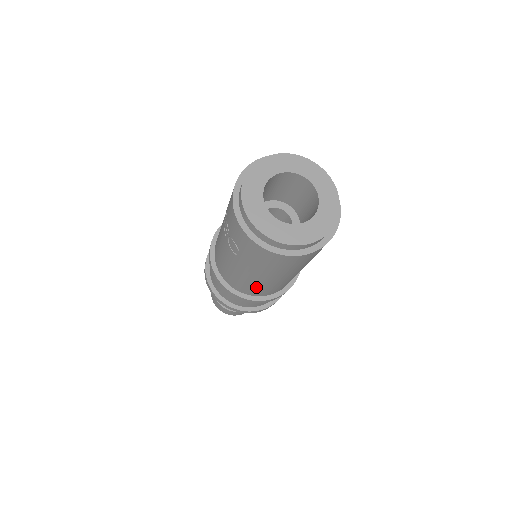
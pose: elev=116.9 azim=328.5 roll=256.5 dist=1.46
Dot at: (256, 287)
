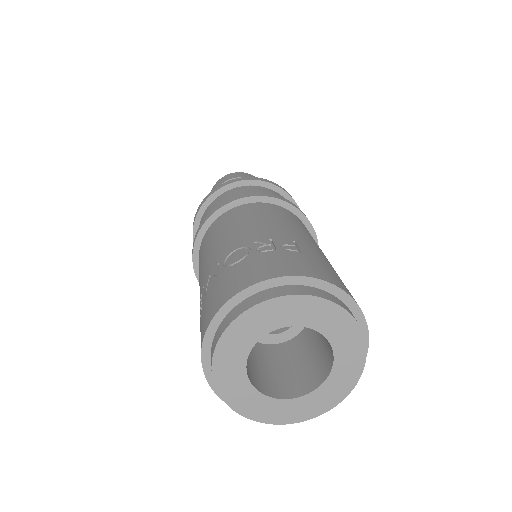
Dot at: occluded
